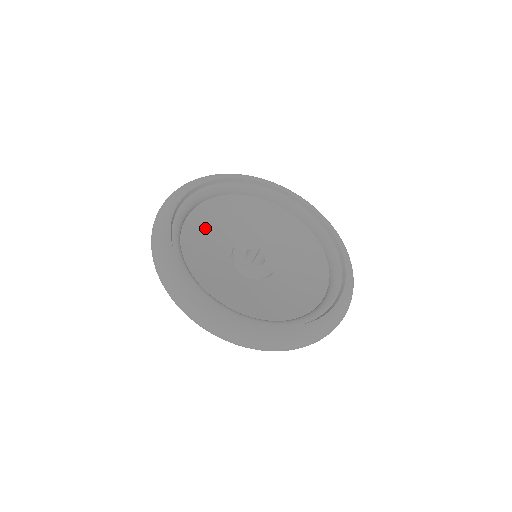
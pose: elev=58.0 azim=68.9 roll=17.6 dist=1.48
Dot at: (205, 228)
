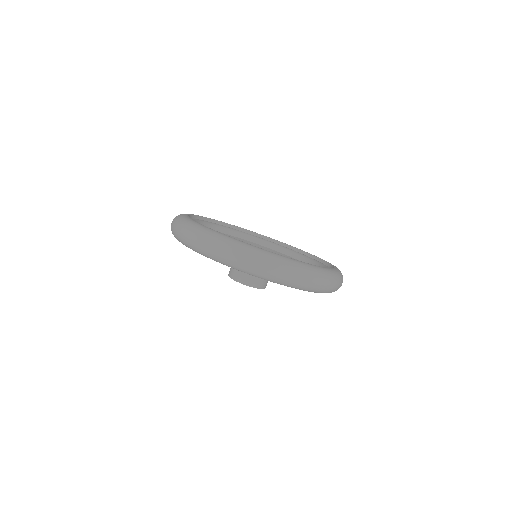
Dot at: occluded
